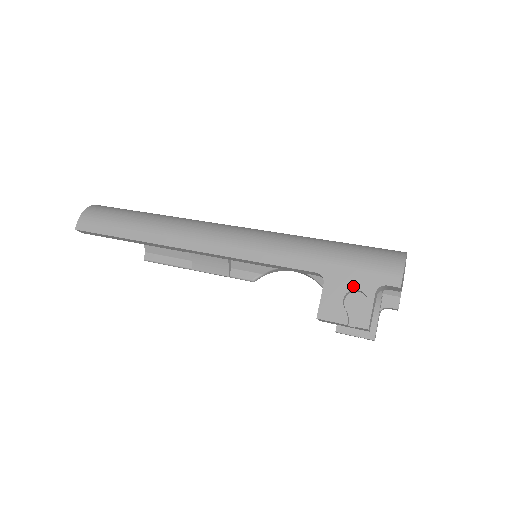
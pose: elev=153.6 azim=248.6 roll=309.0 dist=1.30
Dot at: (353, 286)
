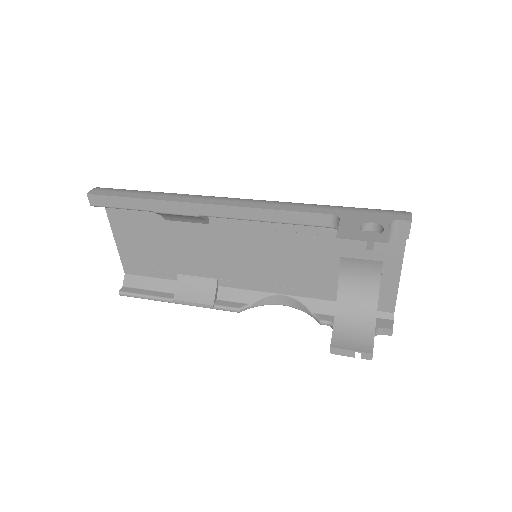
Dot at: (368, 220)
